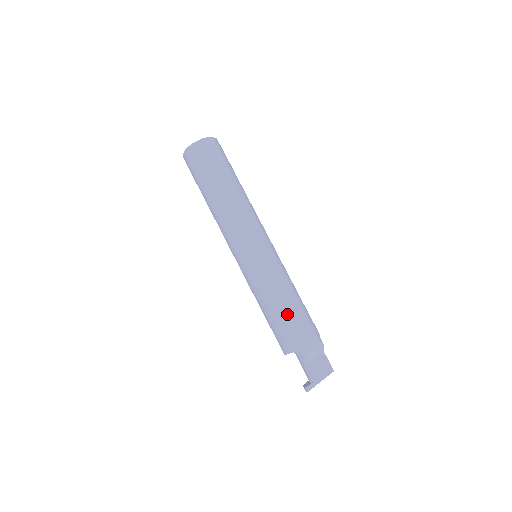
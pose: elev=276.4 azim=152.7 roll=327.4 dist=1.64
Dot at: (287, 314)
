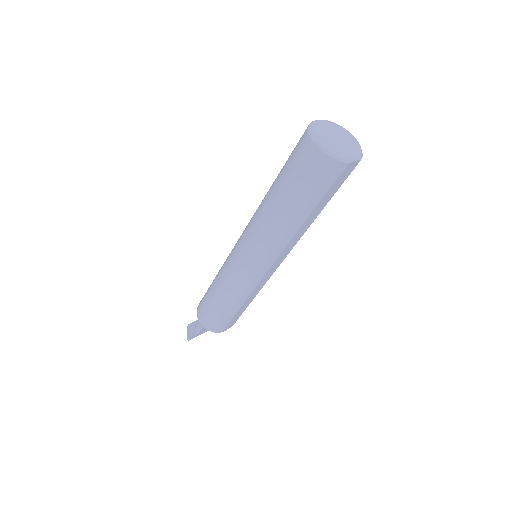
Dot at: (229, 315)
